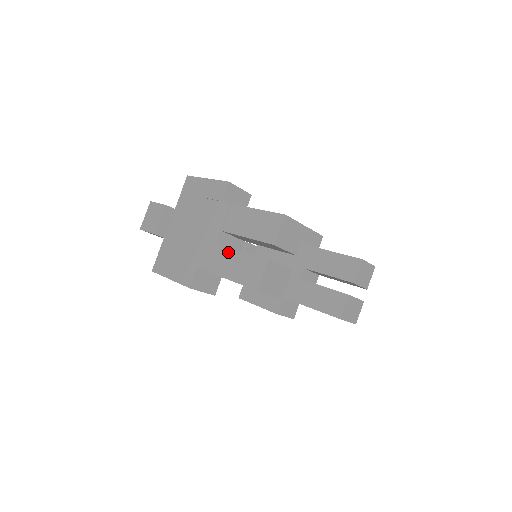
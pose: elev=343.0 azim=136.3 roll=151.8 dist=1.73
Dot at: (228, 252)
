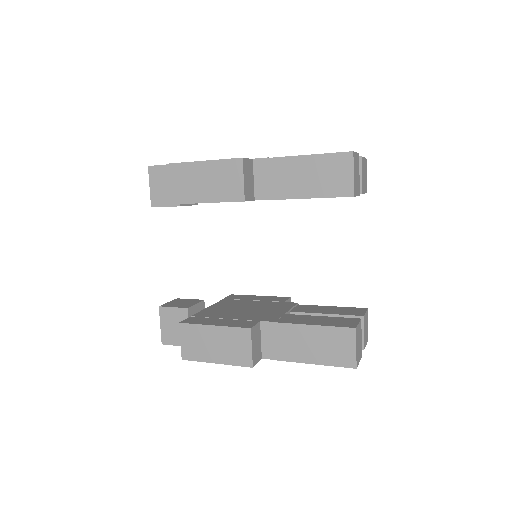
Dot at: occluded
